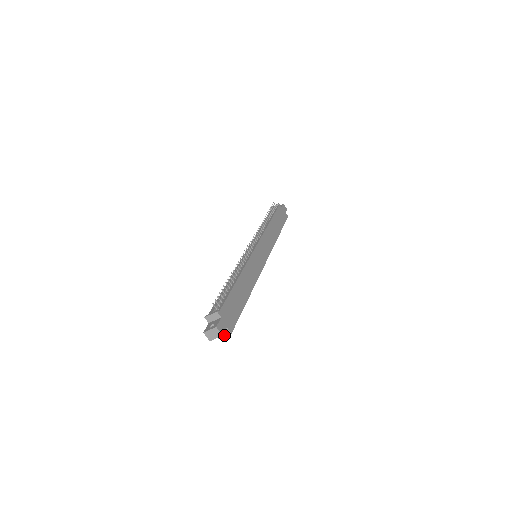
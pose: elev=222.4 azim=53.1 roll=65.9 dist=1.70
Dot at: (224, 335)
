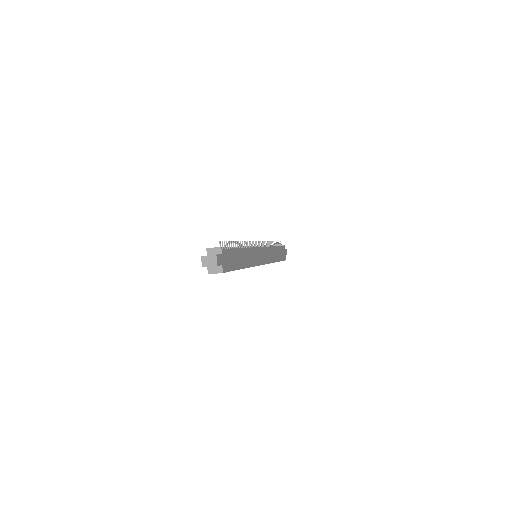
Dot at: (215, 272)
